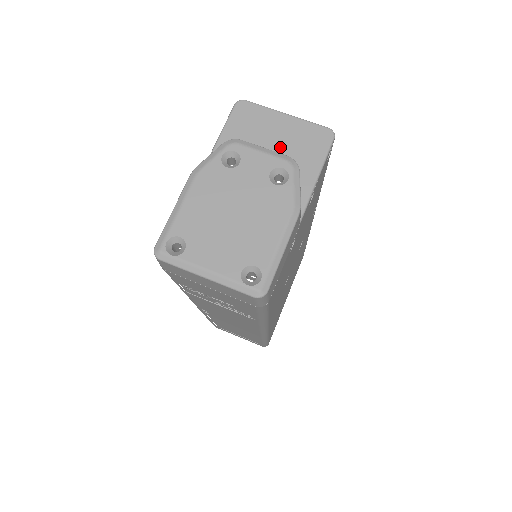
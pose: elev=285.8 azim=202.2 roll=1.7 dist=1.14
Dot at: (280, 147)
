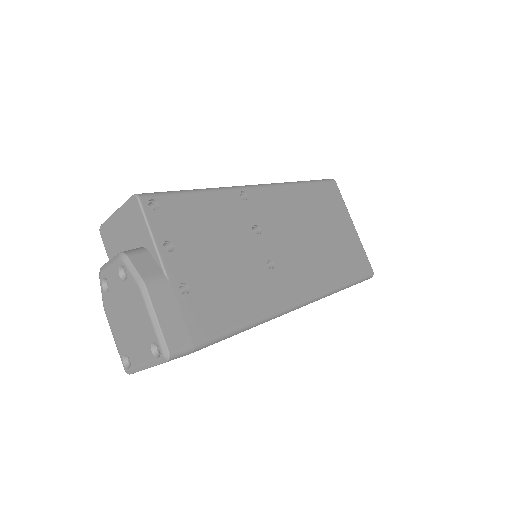
Dot at: (128, 238)
